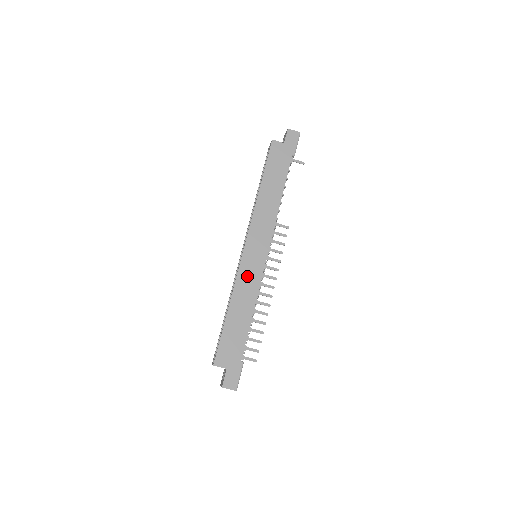
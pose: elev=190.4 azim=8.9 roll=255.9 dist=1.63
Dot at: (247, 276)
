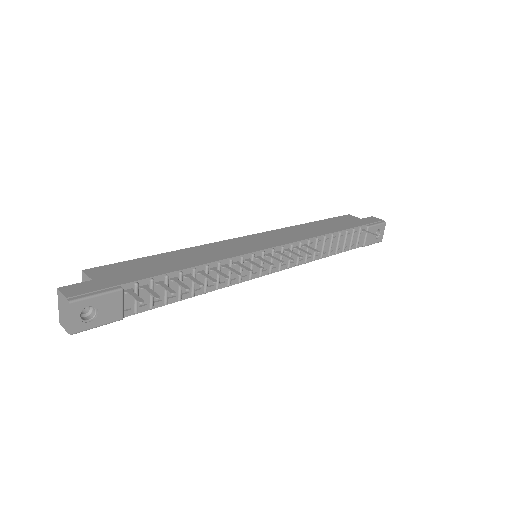
Dot at: (226, 247)
